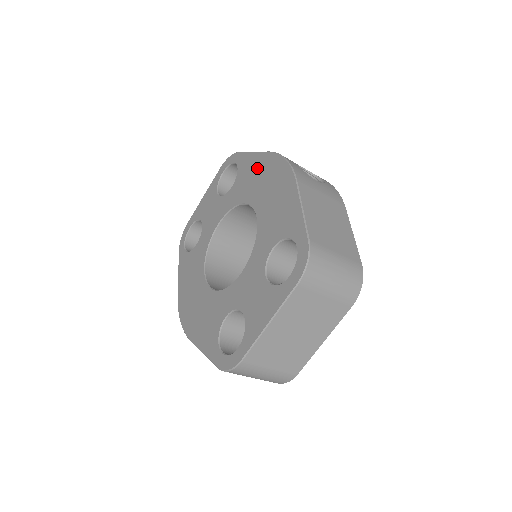
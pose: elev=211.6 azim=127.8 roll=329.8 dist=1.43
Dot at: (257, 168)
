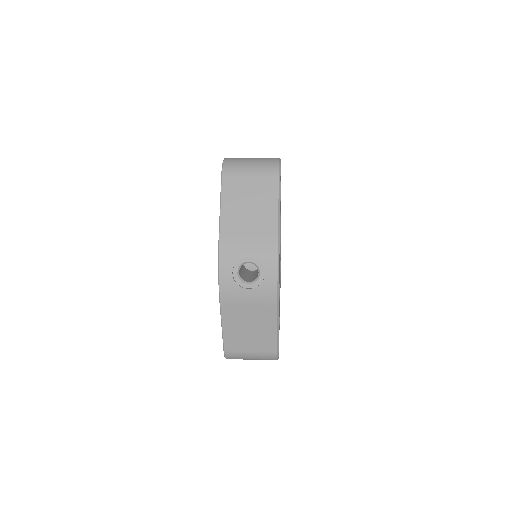
Dot at: occluded
